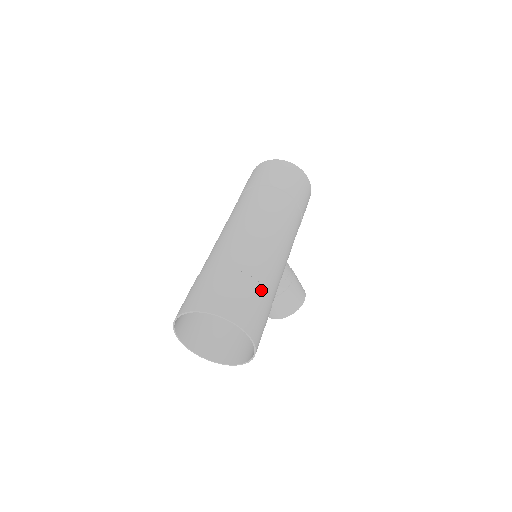
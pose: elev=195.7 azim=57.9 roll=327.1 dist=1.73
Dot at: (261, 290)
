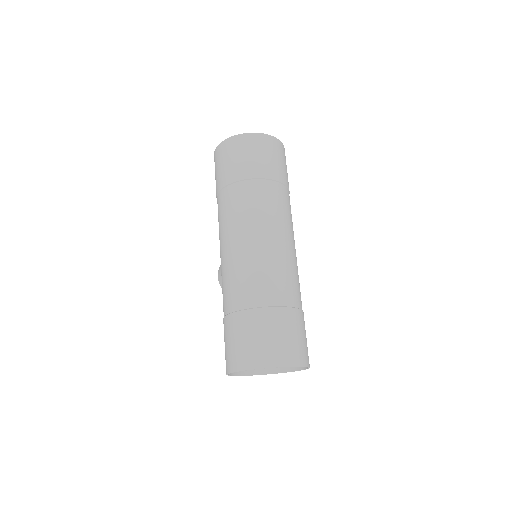
Dot at: occluded
